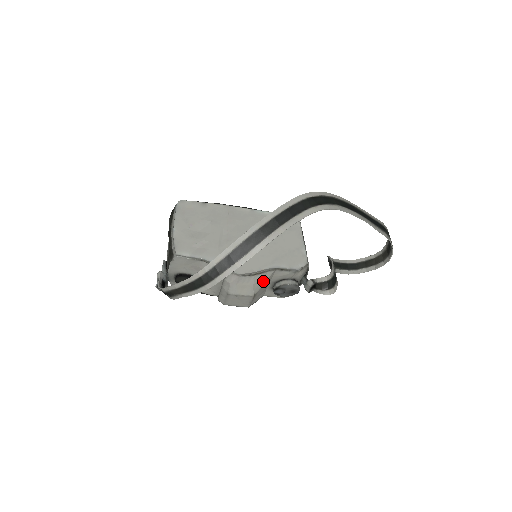
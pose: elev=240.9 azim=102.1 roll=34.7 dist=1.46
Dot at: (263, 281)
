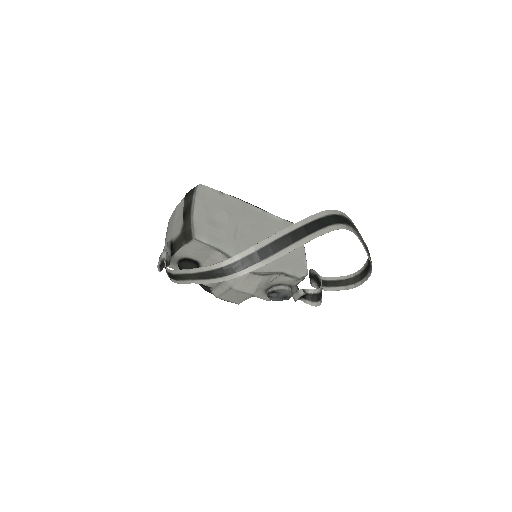
Dot at: (266, 282)
